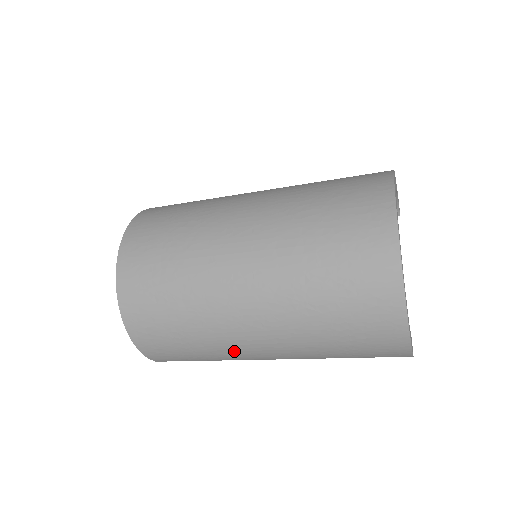
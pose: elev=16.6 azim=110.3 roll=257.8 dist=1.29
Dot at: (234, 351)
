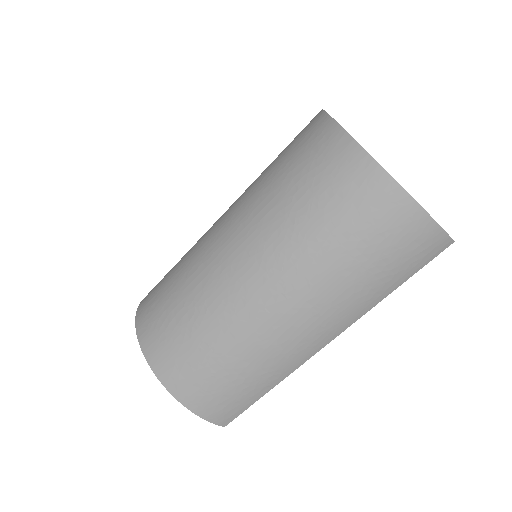
Dot at: (281, 351)
